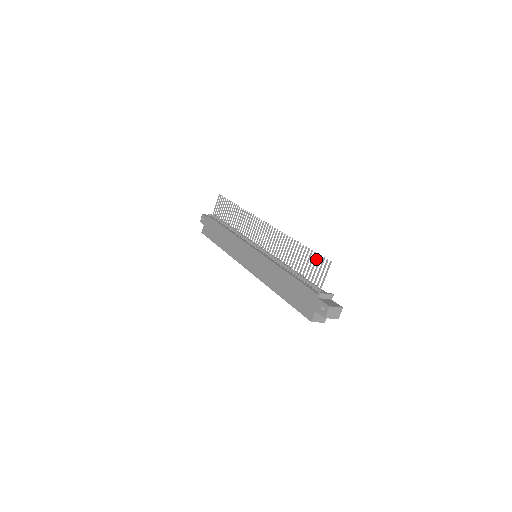
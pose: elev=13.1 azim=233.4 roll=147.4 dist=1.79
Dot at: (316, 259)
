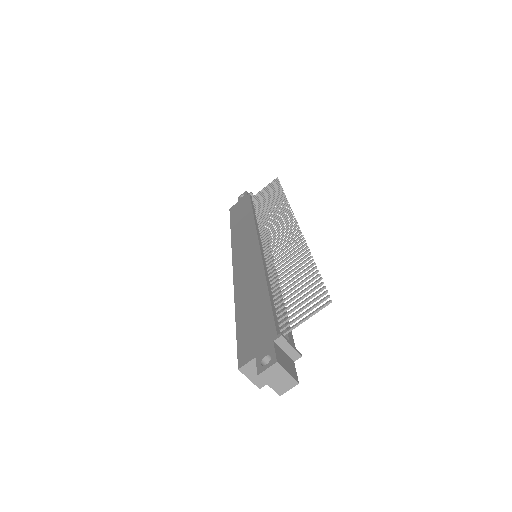
Dot at: (315, 288)
